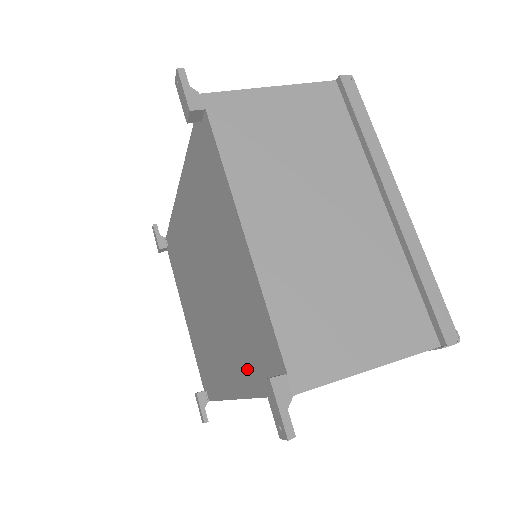
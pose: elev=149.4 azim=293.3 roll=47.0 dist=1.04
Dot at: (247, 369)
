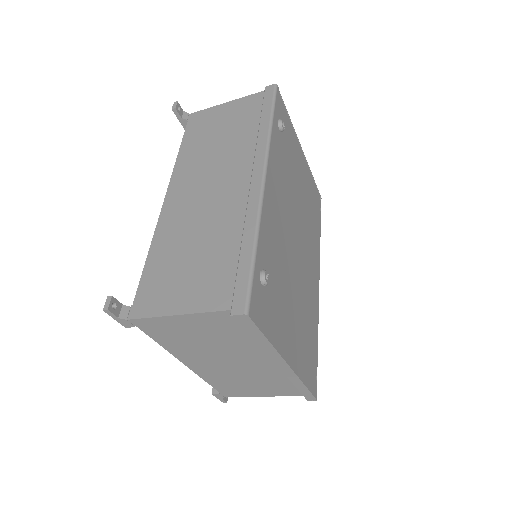
Dot at: occluded
